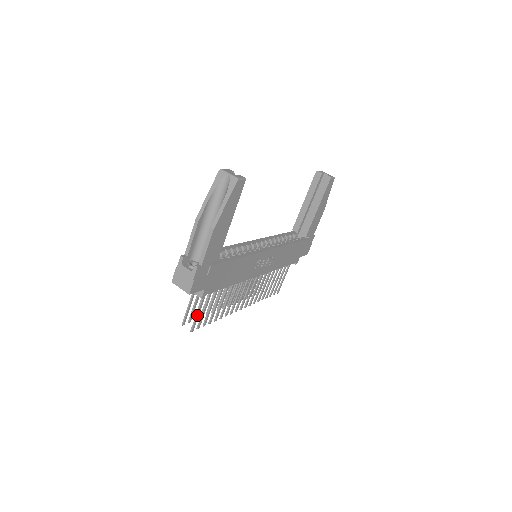
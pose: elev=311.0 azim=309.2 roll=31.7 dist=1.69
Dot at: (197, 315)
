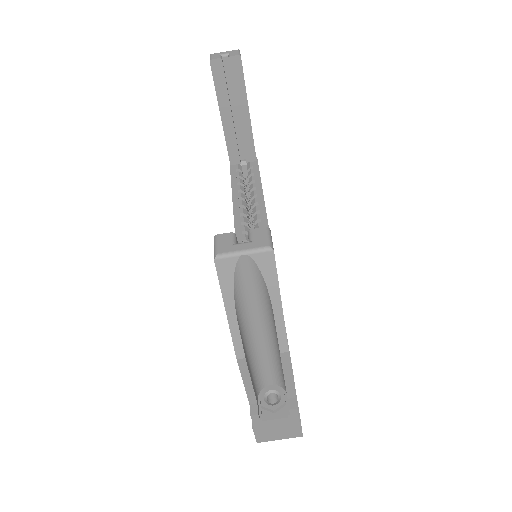
Dot at: occluded
